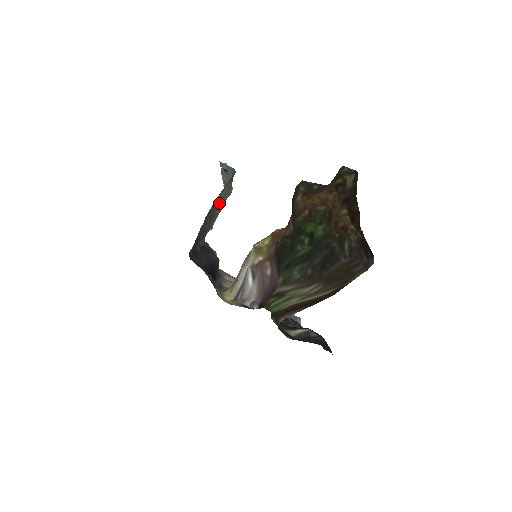
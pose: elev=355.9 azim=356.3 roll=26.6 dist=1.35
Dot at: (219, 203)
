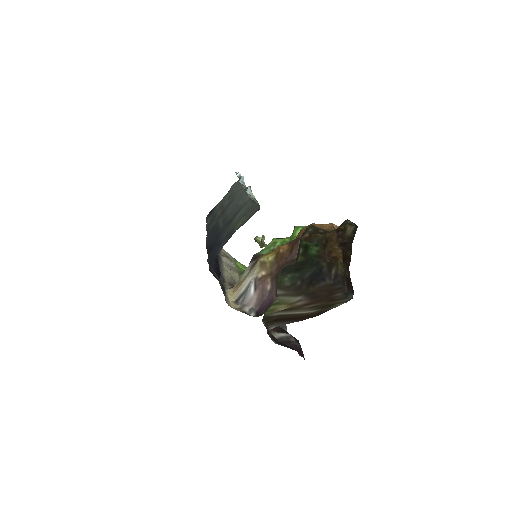
Dot at: occluded
